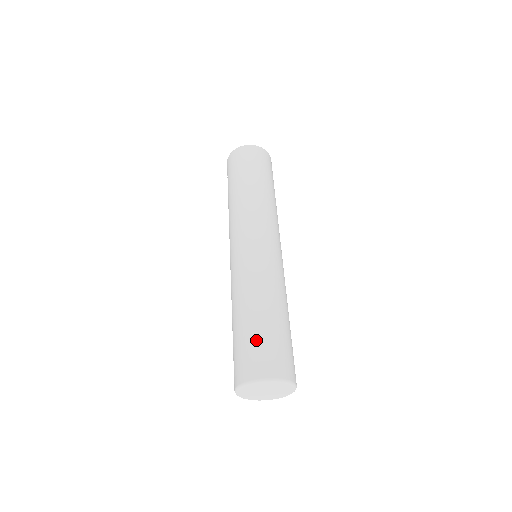
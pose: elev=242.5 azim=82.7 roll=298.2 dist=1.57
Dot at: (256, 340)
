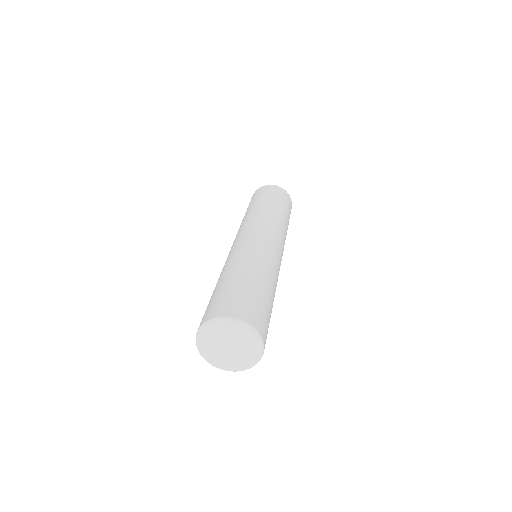
Dot at: (248, 293)
